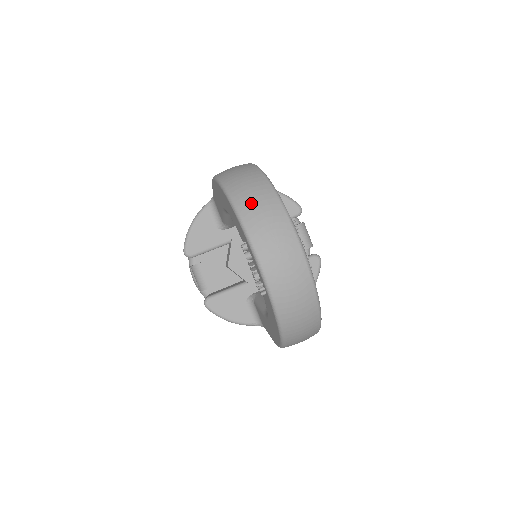
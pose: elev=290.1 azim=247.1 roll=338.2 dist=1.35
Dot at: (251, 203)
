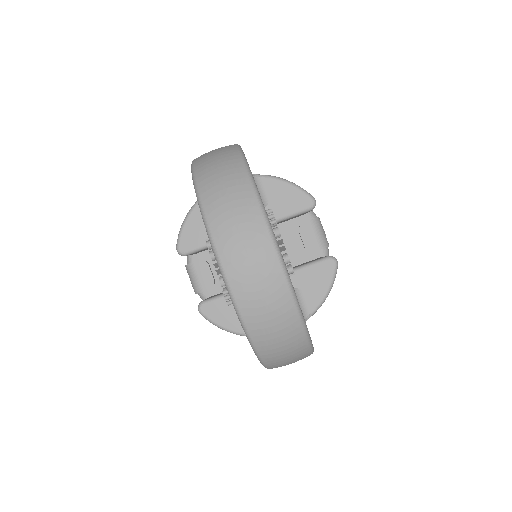
Dot at: (217, 190)
